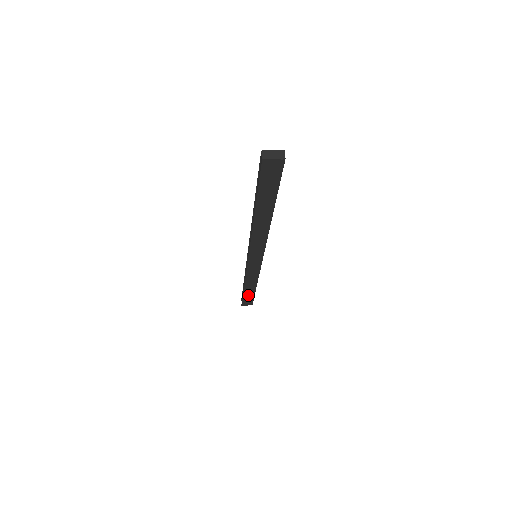
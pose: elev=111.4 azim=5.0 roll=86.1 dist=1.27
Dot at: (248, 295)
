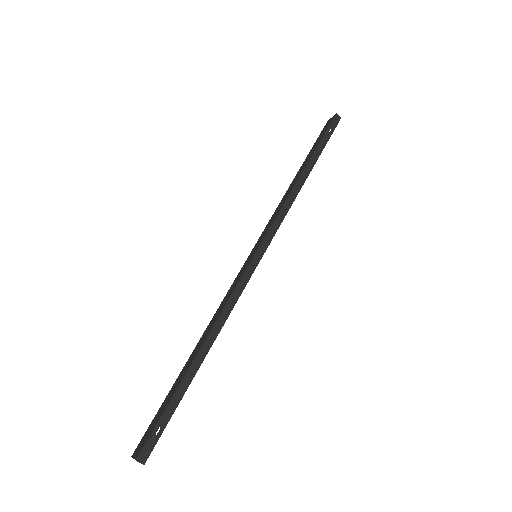
Dot at: occluded
